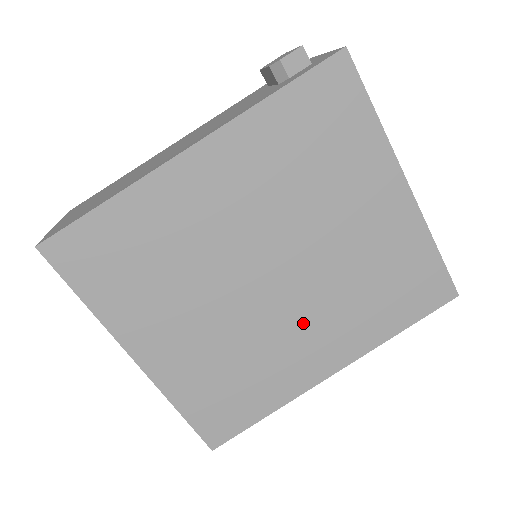
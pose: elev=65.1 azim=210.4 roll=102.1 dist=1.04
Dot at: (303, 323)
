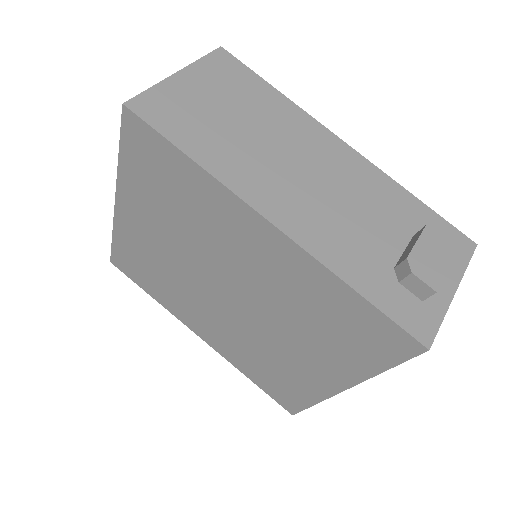
Dot at: (213, 317)
